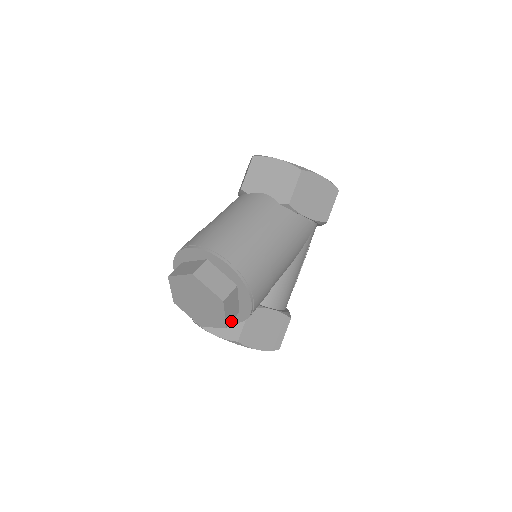
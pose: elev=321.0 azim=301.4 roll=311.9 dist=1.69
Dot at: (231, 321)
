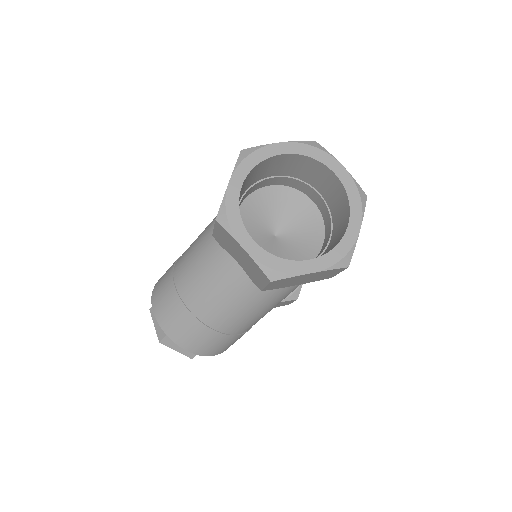
Dot at: occluded
